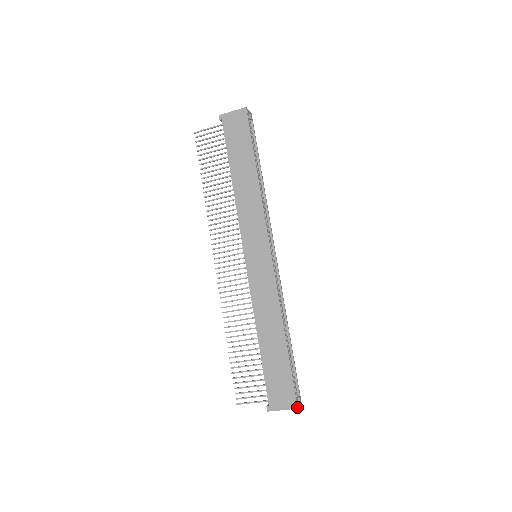
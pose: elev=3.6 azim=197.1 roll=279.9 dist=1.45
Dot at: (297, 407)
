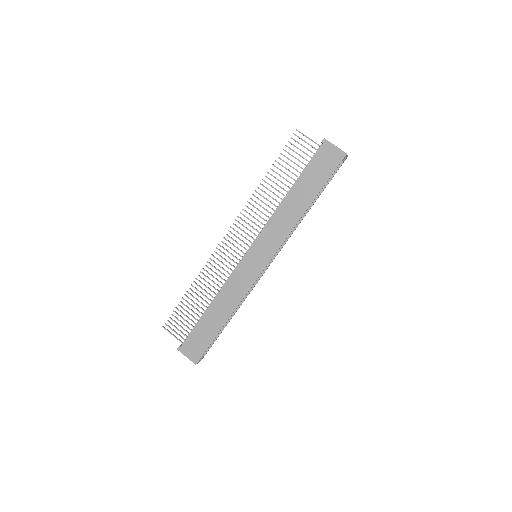
Dot at: occluded
